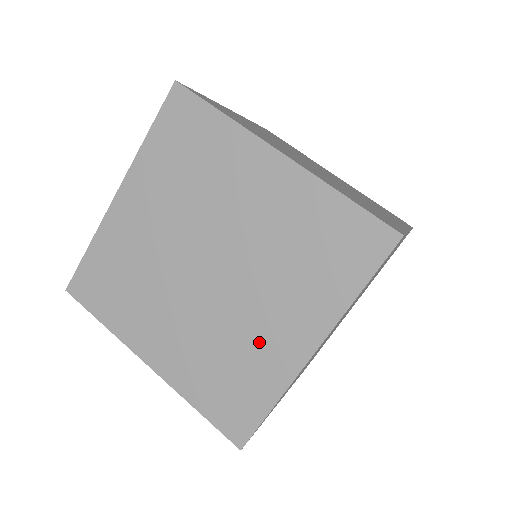
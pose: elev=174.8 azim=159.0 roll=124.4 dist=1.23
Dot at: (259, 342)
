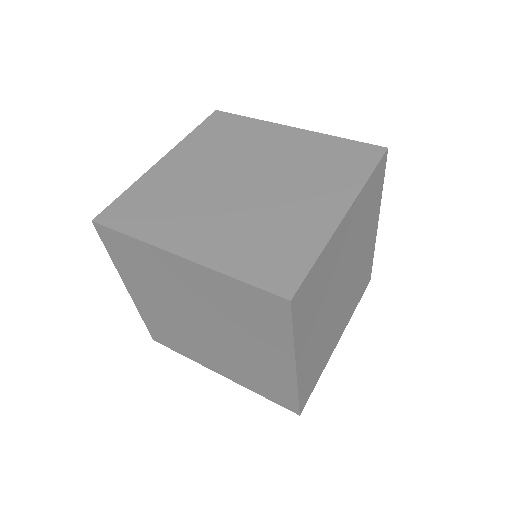
Dot at: (262, 364)
